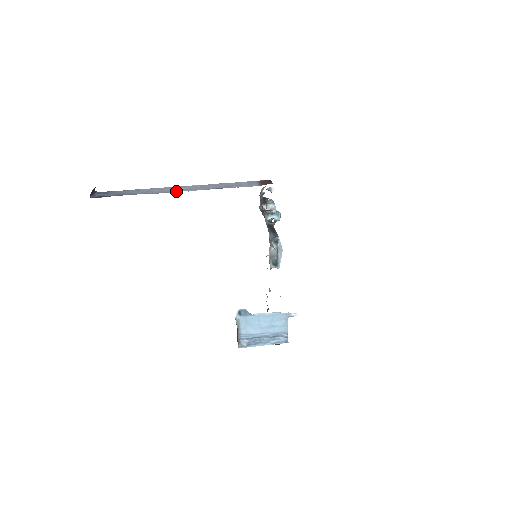
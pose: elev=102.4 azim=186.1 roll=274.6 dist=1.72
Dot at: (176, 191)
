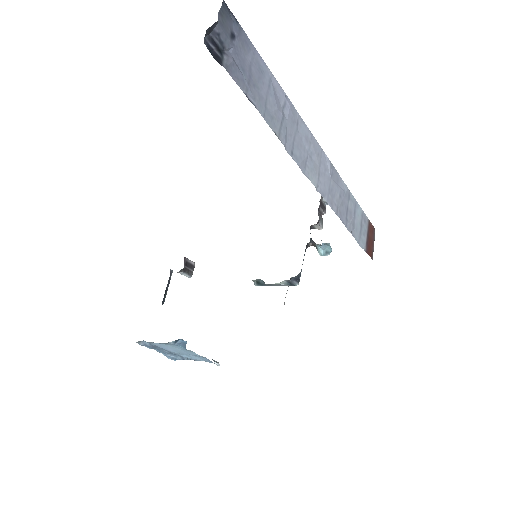
Dot at: (308, 171)
